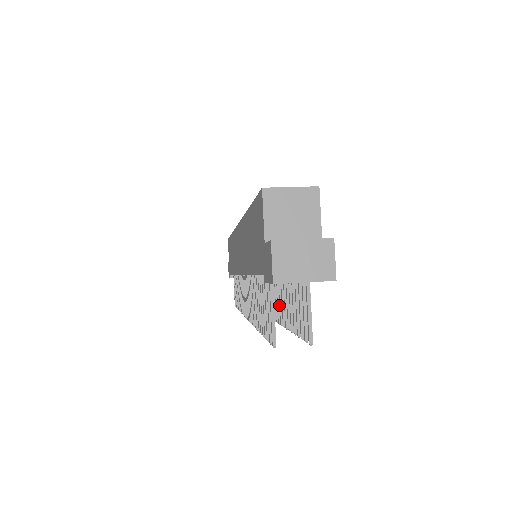
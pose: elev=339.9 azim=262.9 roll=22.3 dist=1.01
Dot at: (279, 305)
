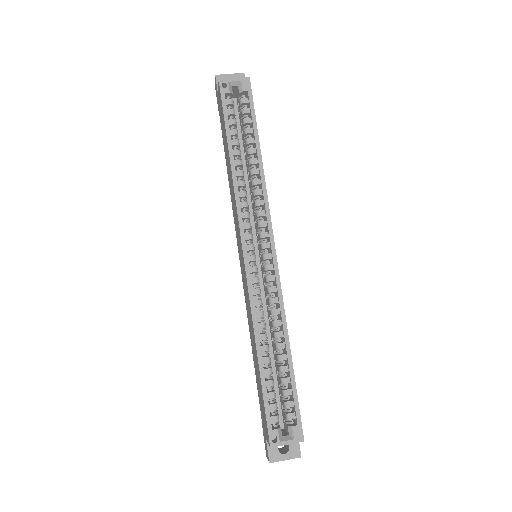
Dot at: occluded
